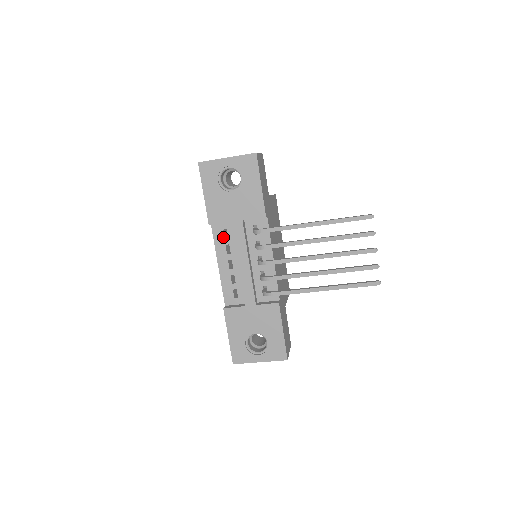
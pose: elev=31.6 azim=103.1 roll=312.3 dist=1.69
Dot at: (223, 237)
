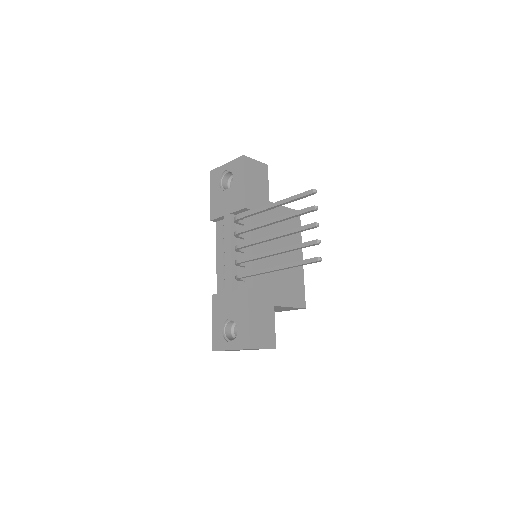
Dot at: (222, 232)
